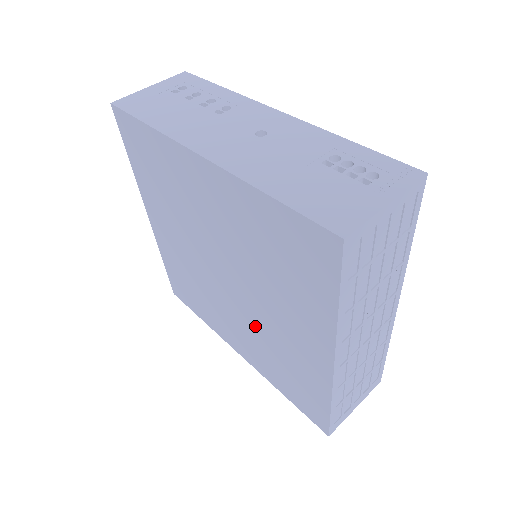
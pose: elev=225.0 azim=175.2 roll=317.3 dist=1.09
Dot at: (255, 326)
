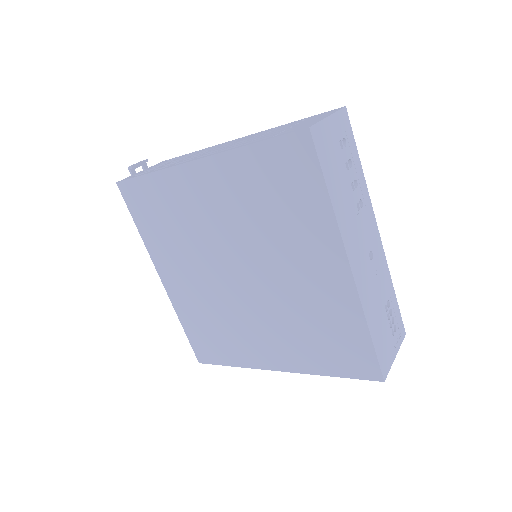
Dot at: (224, 304)
